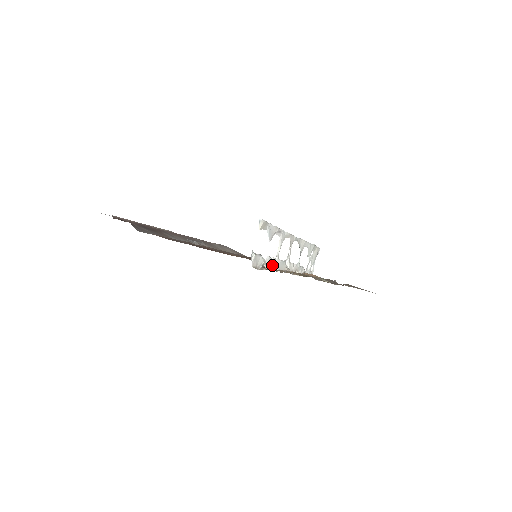
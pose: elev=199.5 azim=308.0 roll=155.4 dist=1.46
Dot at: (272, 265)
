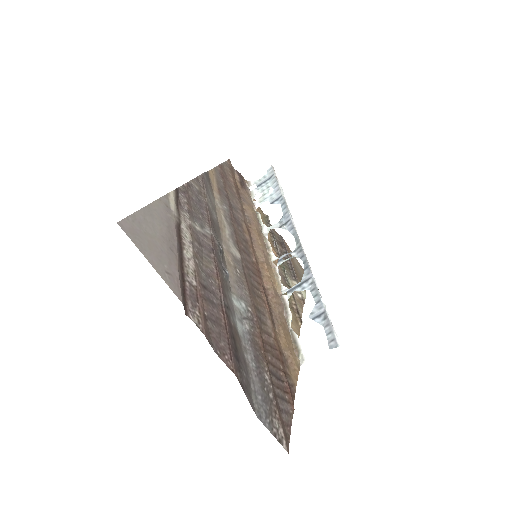
Dot at: (283, 309)
